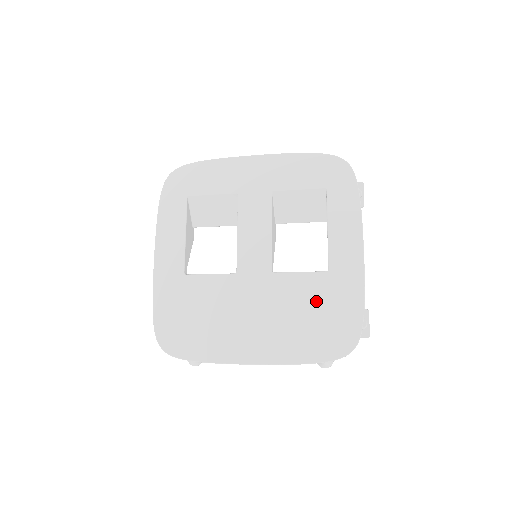
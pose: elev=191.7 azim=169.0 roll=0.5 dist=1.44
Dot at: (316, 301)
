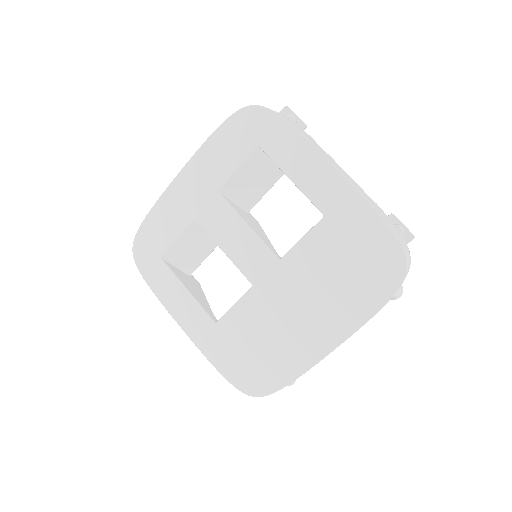
Dot at: (337, 251)
